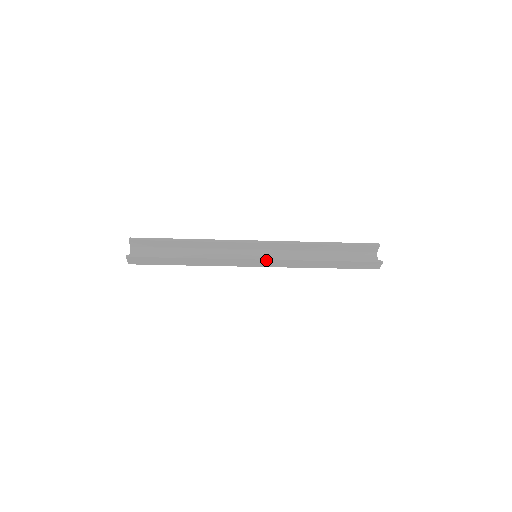
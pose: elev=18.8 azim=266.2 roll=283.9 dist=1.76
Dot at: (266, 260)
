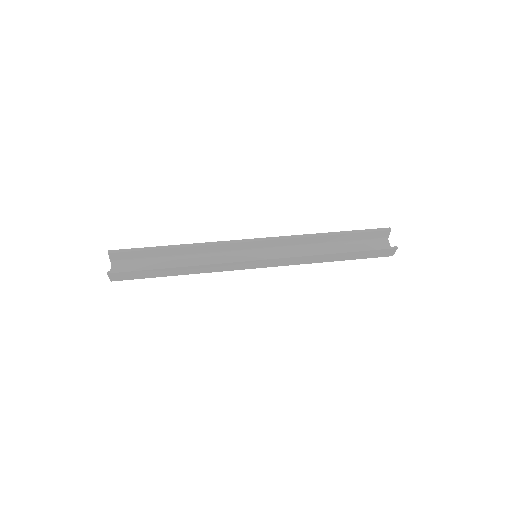
Dot at: (269, 260)
